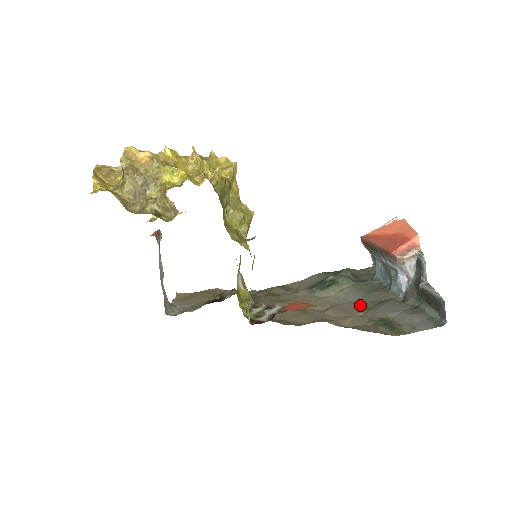
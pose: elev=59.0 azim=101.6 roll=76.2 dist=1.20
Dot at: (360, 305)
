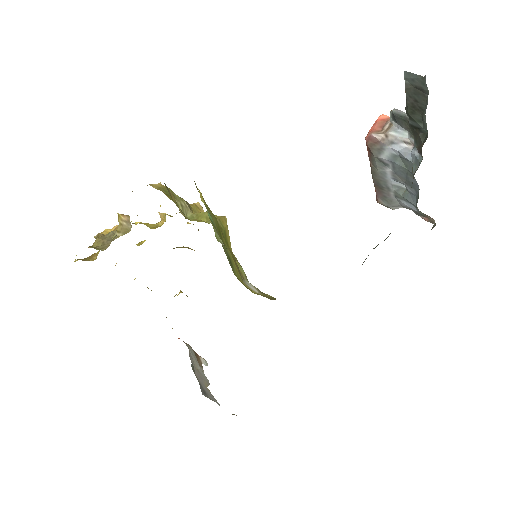
Dot at: occluded
